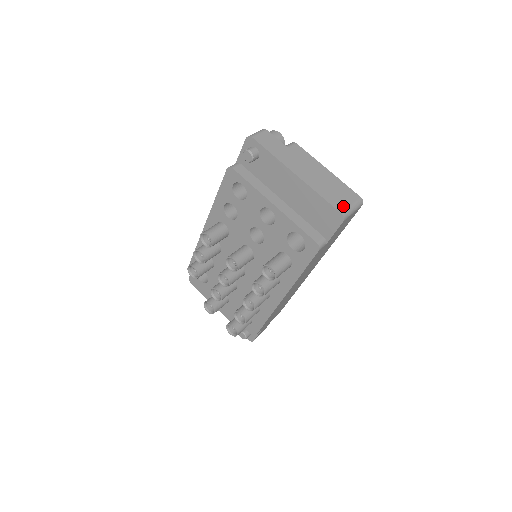
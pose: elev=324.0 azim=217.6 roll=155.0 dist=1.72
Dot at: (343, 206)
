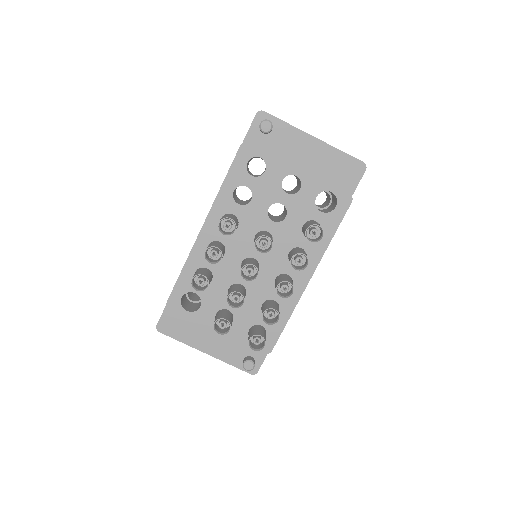
Dot at: occluded
